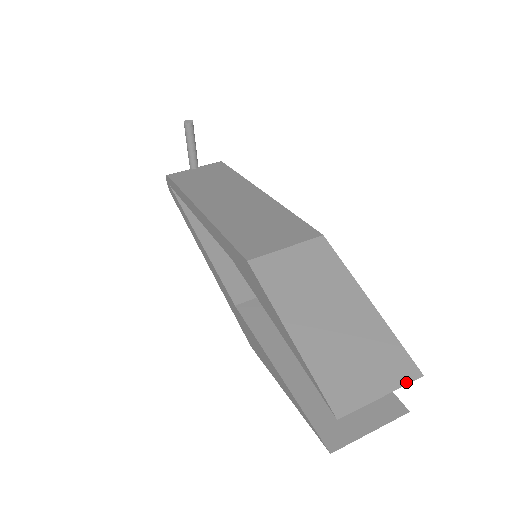
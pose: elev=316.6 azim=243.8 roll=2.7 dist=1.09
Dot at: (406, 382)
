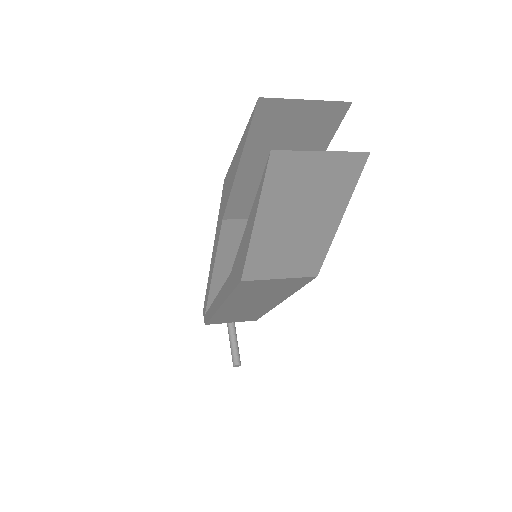
Dot at: (333, 102)
